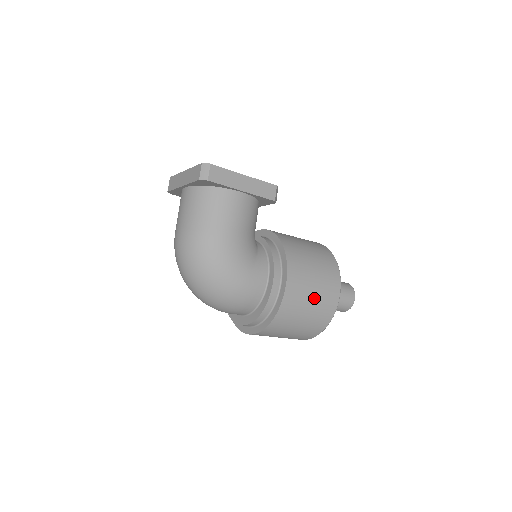
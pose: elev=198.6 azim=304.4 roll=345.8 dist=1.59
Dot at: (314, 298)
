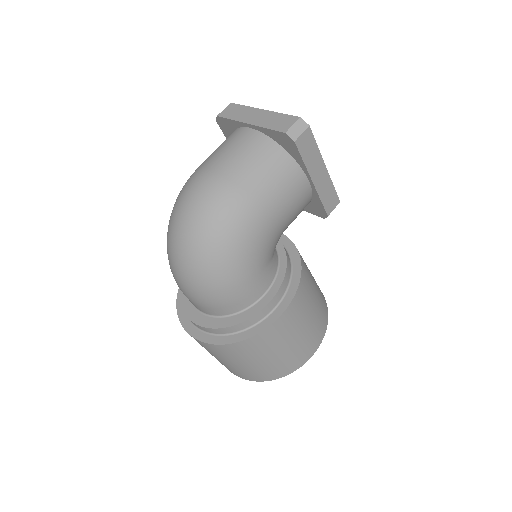
Dot at: (292, 345)
